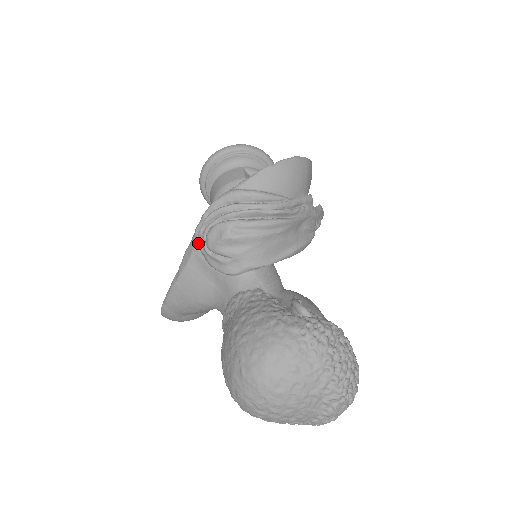
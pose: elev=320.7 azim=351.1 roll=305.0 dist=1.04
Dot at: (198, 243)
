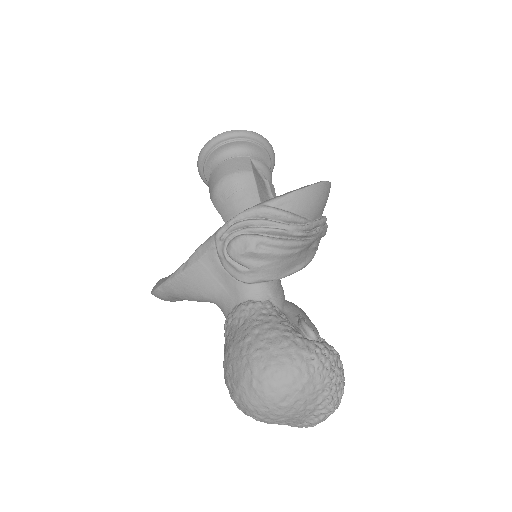
Dot at: (217, 246)
